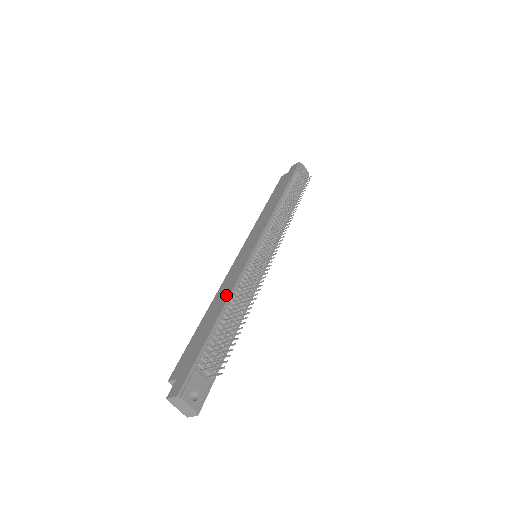
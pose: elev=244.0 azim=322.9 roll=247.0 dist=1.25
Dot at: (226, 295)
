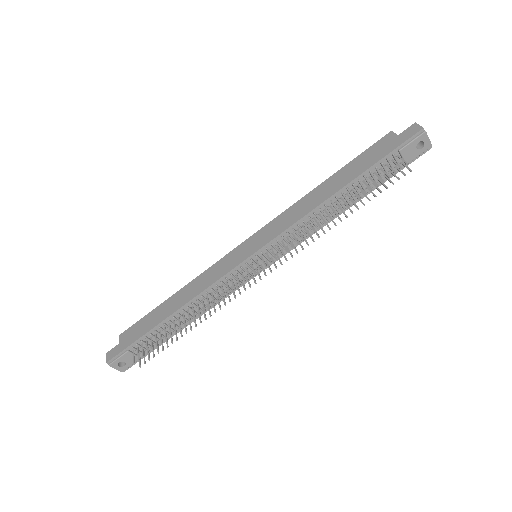
Dot at: (188, 297)
